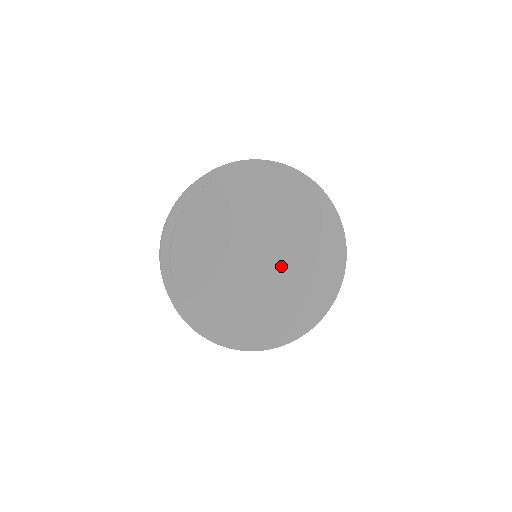
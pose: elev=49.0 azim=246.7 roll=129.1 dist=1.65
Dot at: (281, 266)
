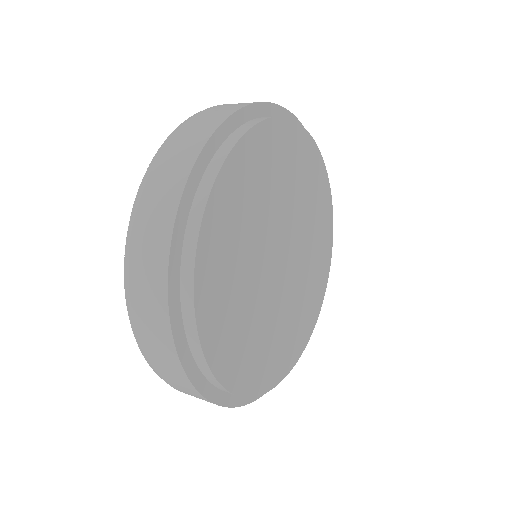
Dot at: (289, 283)
